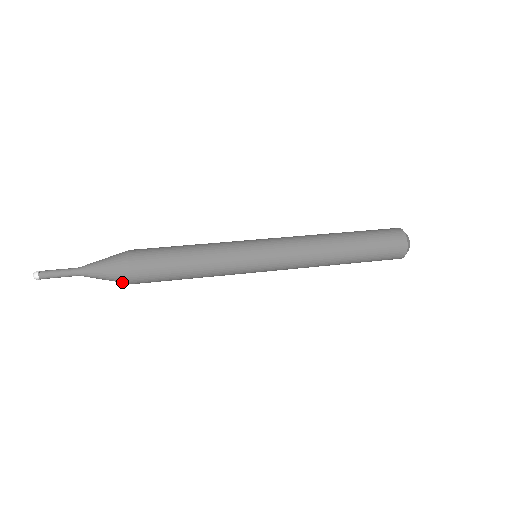
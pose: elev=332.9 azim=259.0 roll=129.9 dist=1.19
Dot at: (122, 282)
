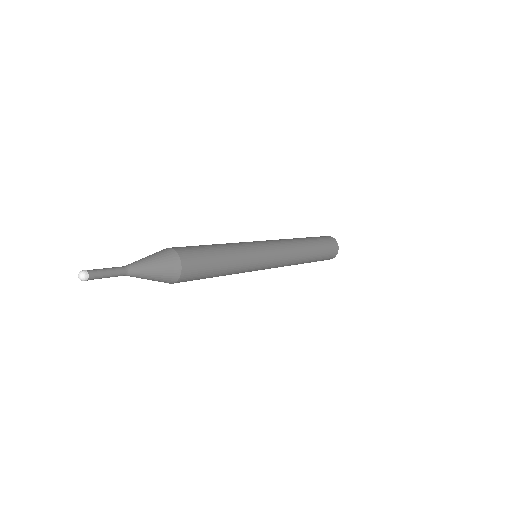
Dot at: (167, 281)
